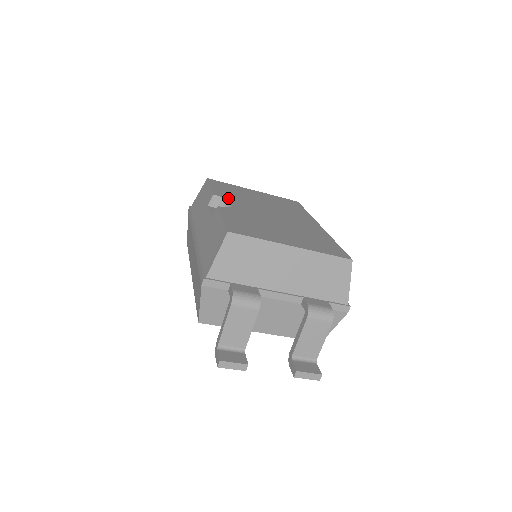
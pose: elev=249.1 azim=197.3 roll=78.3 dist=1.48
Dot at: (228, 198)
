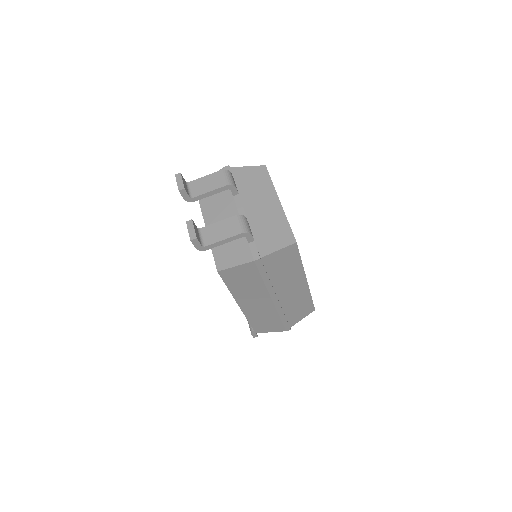
Dot at: occluded
